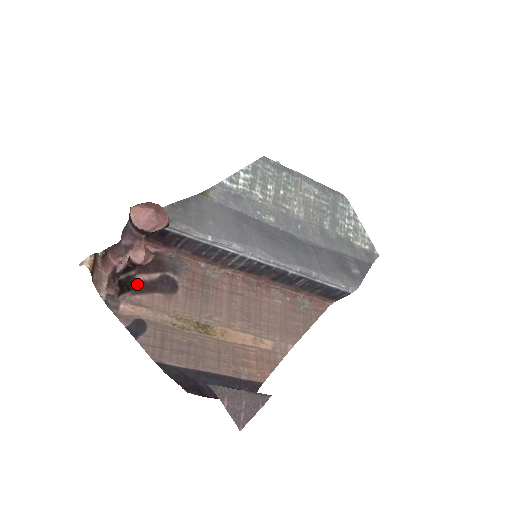
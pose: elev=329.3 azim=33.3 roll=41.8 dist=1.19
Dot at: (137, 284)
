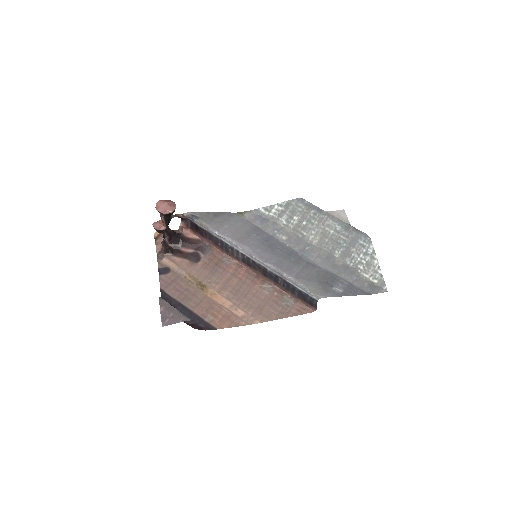
Dot at: (179, 252)
